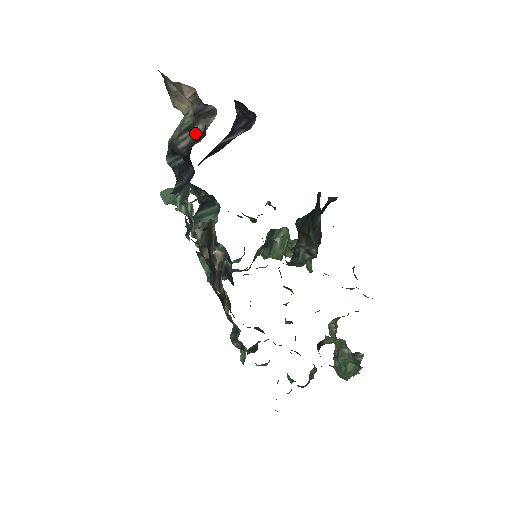
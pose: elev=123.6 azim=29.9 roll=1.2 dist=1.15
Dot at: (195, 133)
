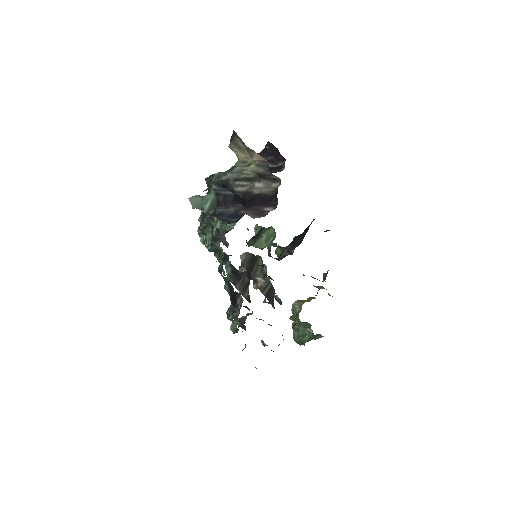
Dot at: (256, 188)
